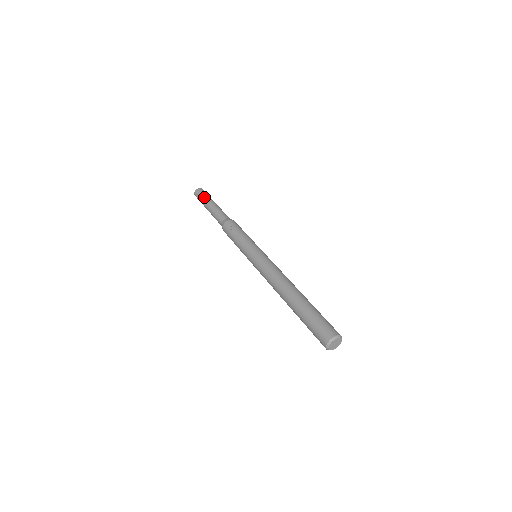
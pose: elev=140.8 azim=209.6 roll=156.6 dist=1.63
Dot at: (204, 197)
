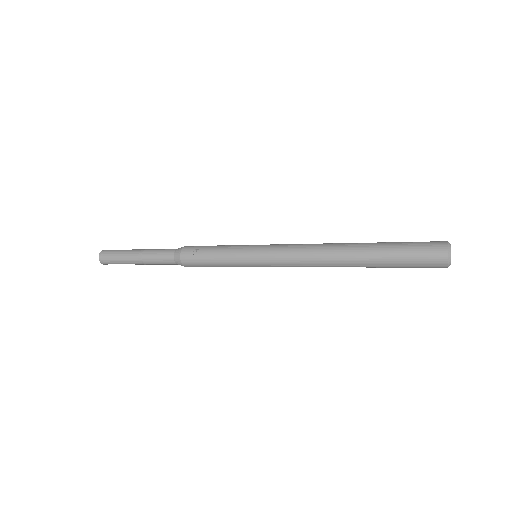
Dot at: (119, 254)
